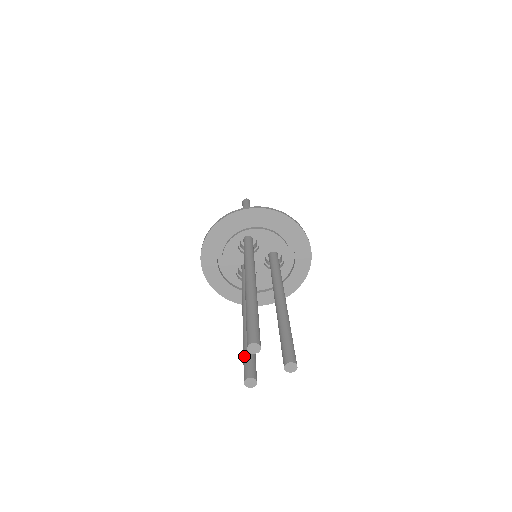
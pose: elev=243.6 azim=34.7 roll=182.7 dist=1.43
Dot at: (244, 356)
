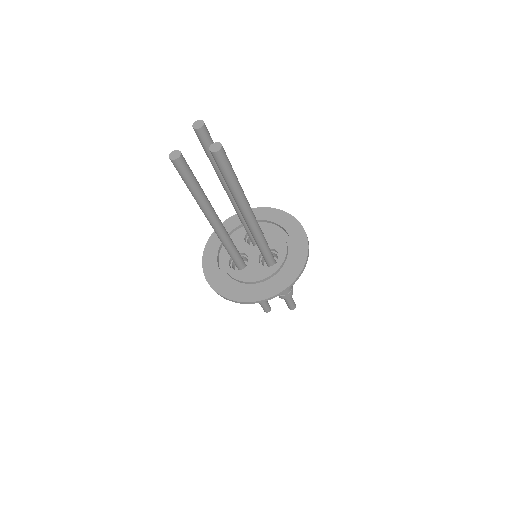
Dot at: occluded
